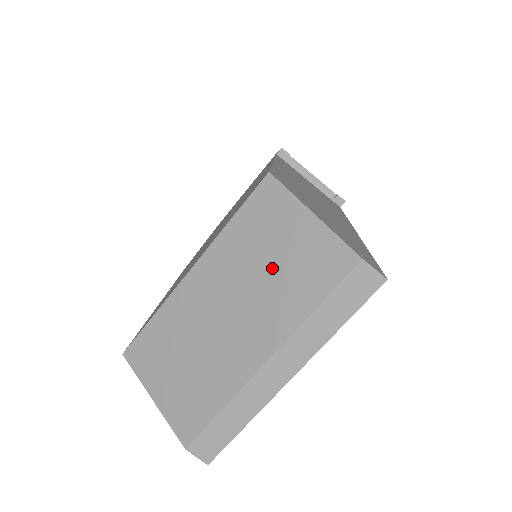
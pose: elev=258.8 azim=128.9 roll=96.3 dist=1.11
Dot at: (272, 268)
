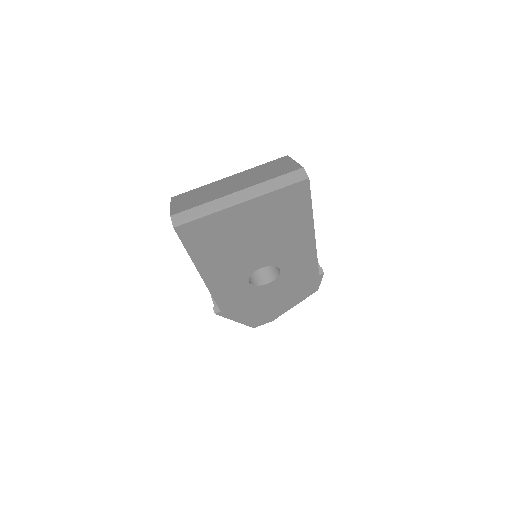
Dot at: (265, 172)
